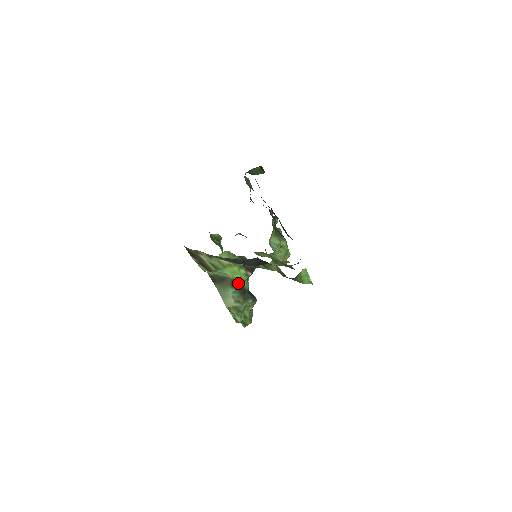
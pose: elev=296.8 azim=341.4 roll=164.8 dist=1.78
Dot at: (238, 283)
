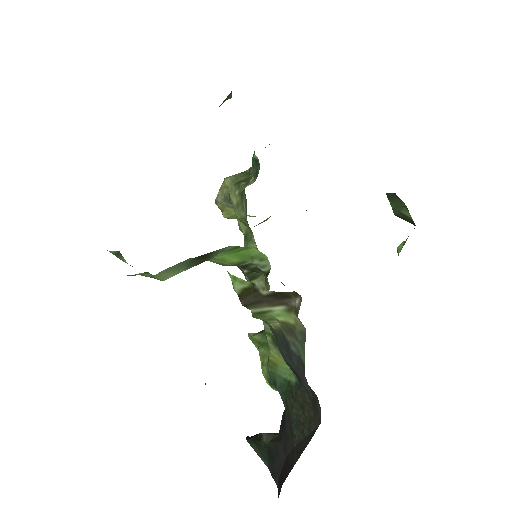
Dot at: occluded
